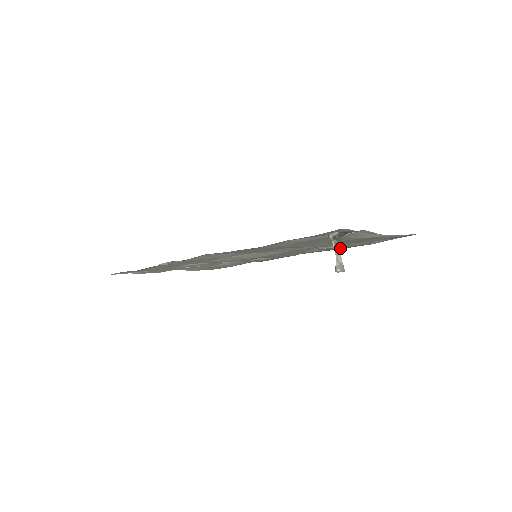
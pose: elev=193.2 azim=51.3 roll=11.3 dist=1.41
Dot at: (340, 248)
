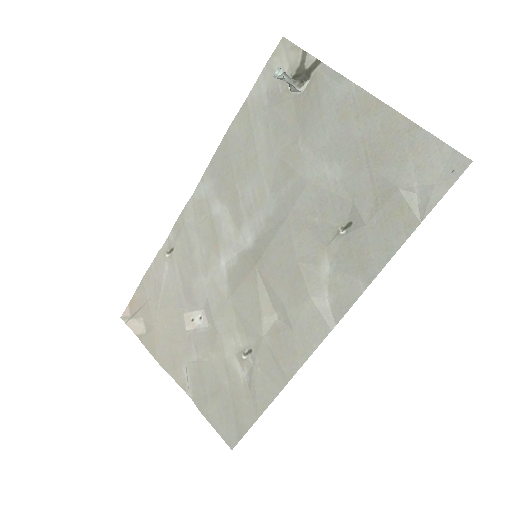
Dot at: (377, 255)
